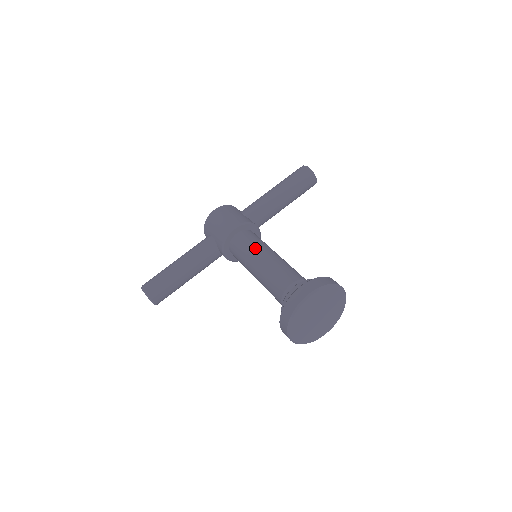
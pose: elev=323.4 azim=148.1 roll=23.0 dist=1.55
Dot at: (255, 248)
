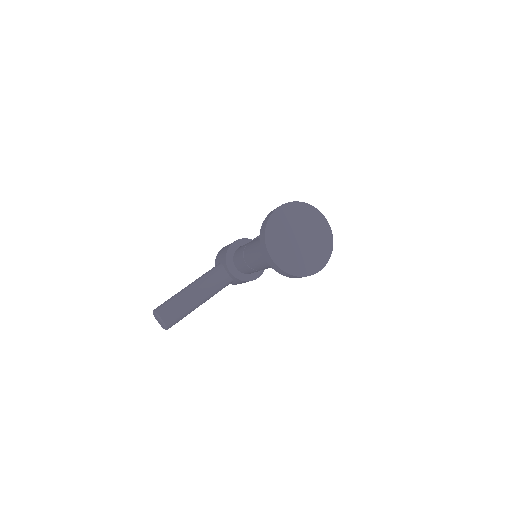
Dot at: occluded
